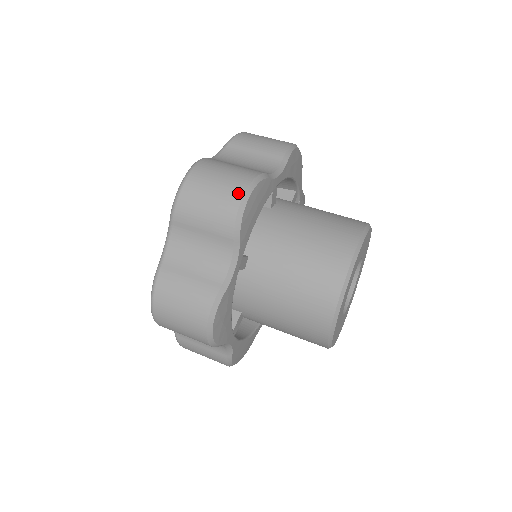
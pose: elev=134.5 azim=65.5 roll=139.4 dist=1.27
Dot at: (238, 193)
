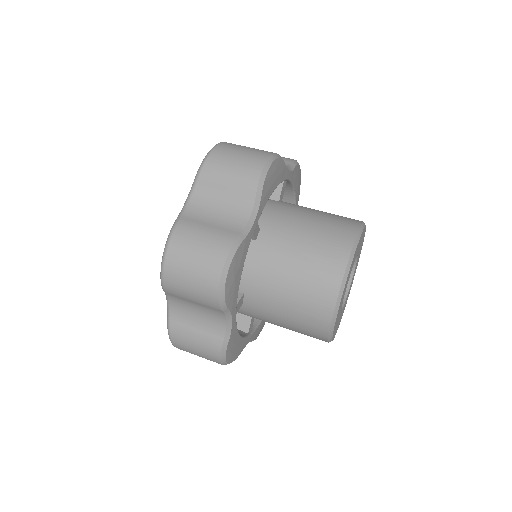
Dot at: (263, 157)
